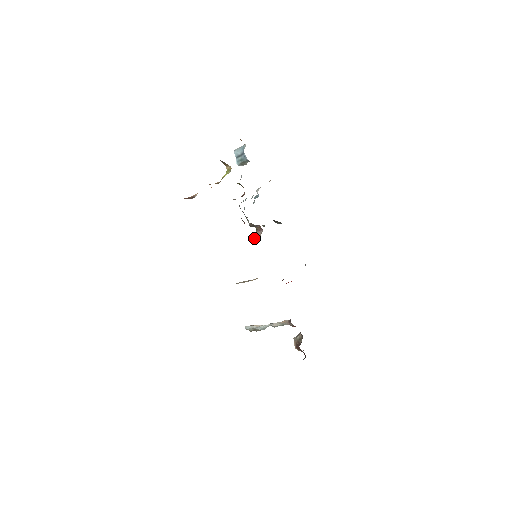
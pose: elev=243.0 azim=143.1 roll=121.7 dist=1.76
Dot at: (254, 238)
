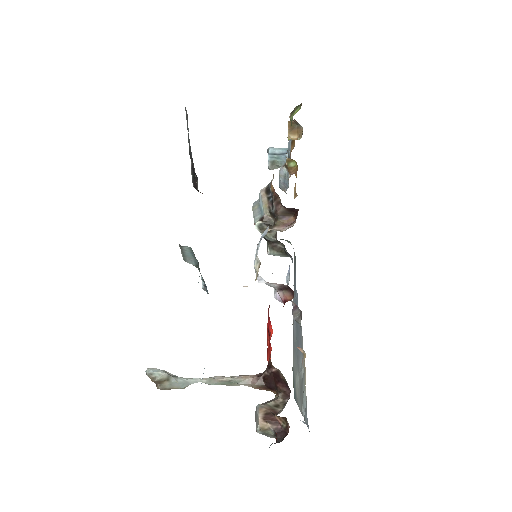
Dot at: occluded
